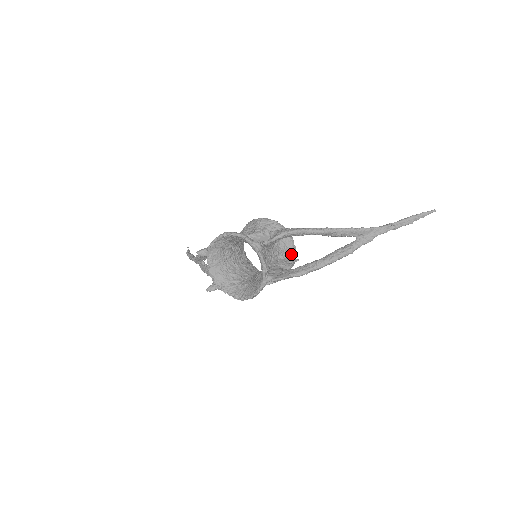
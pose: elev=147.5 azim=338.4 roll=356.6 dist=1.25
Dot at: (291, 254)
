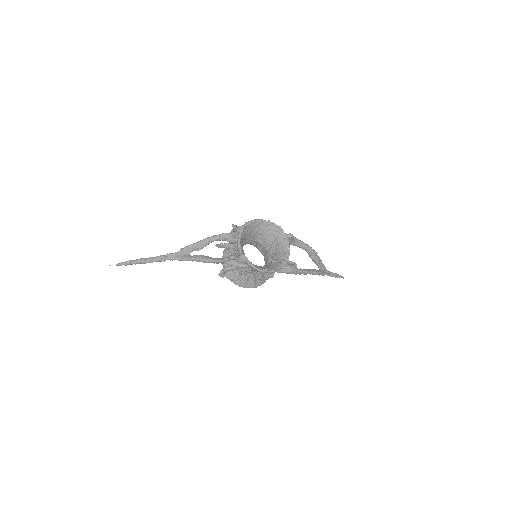
Dot at: occluded
